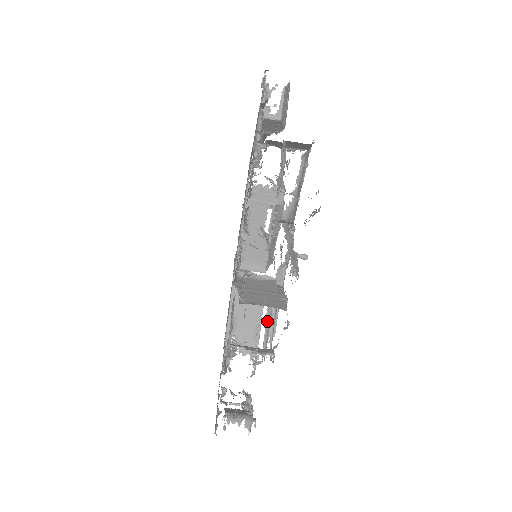
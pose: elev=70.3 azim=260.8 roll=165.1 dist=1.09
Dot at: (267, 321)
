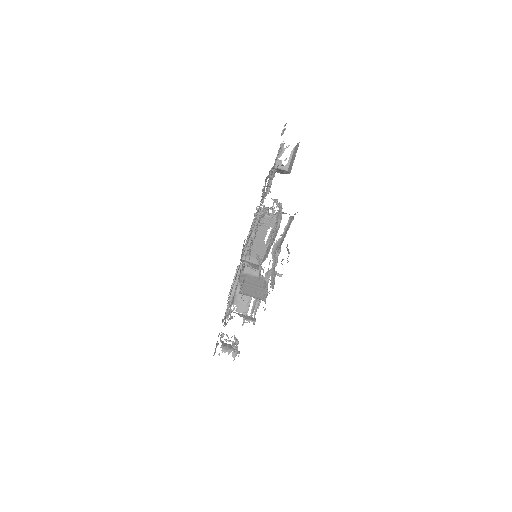
Dot at: (255, 300)
